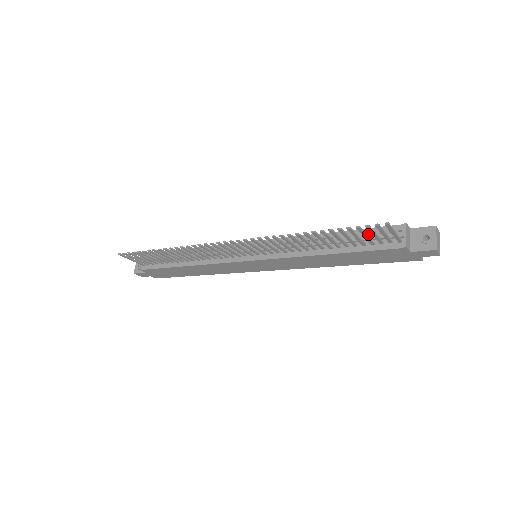
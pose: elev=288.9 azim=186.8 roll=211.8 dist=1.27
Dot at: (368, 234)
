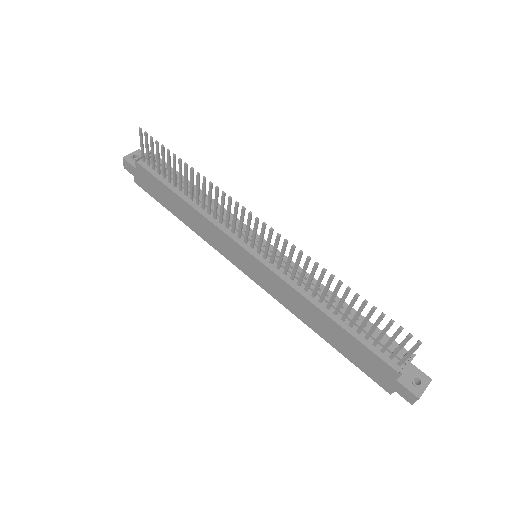
Dot at: (376, 333)
